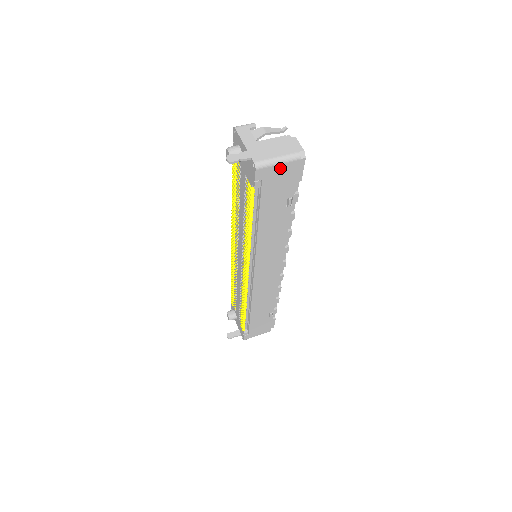
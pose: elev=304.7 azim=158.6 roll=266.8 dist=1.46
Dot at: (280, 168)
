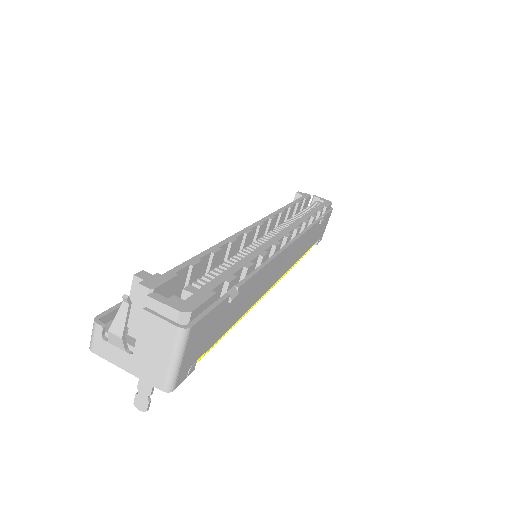
Dot at: (187, 352)
